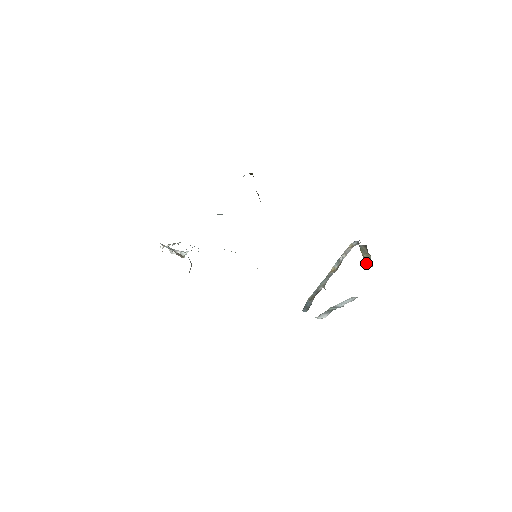
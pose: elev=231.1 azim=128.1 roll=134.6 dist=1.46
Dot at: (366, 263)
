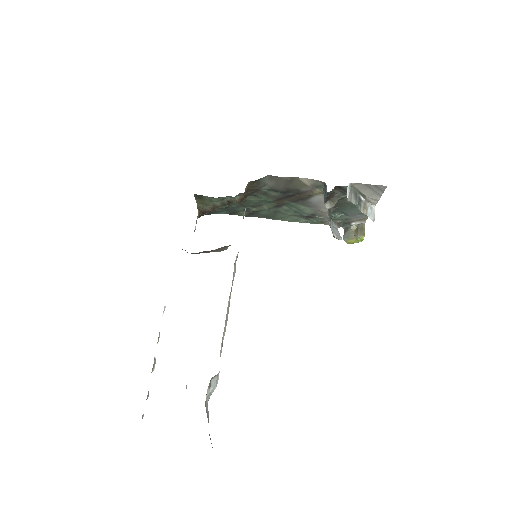
Dot at: (361, 232)
